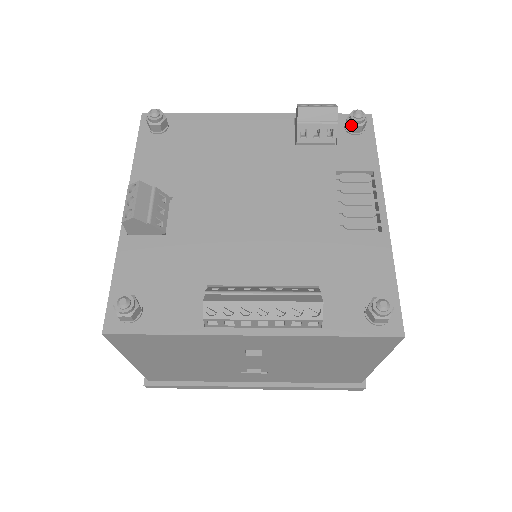
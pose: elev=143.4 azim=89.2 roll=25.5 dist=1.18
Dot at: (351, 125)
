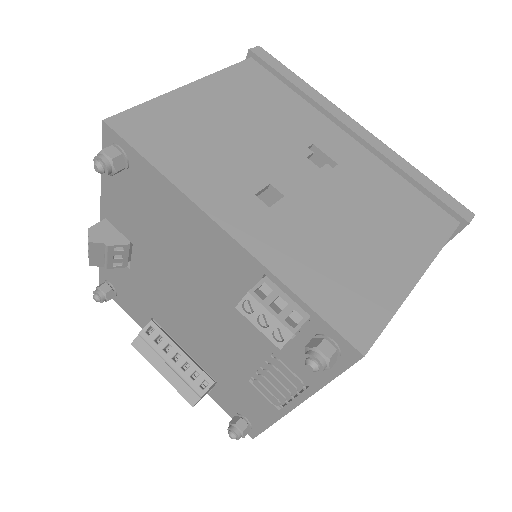
Dot at: occluded
